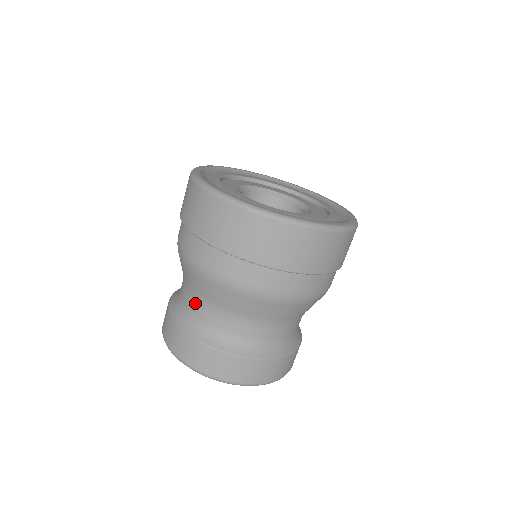
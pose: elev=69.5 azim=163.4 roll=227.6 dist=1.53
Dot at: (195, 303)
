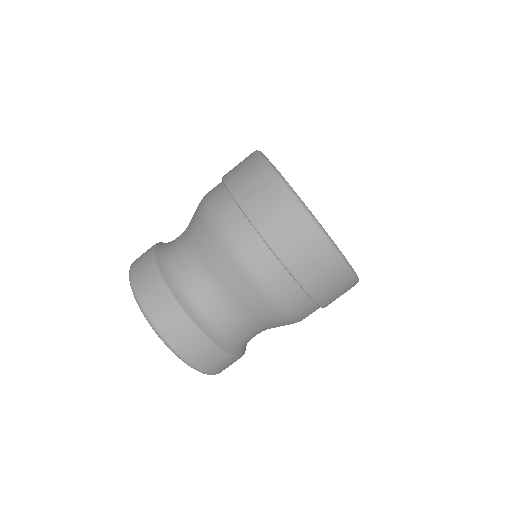
Dot at: (217, 301)
